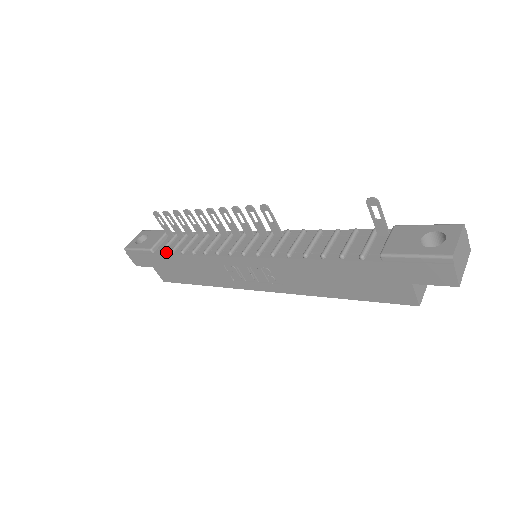
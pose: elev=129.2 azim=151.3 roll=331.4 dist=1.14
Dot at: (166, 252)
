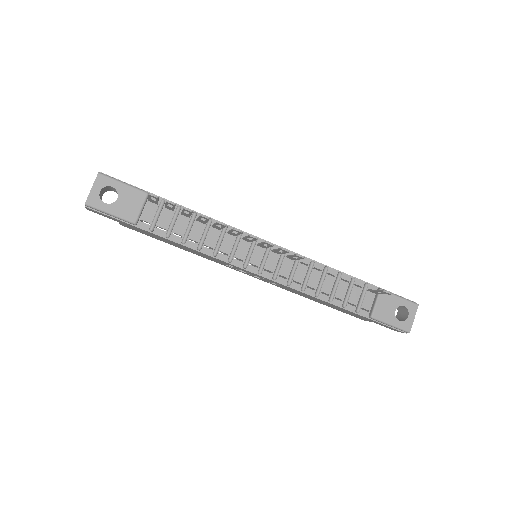
Dot at: (157, 232)
